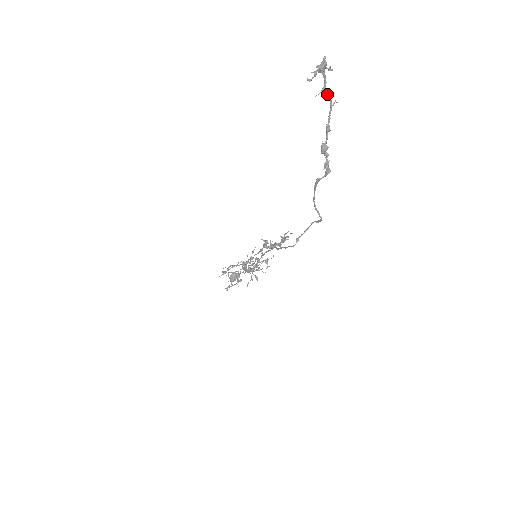
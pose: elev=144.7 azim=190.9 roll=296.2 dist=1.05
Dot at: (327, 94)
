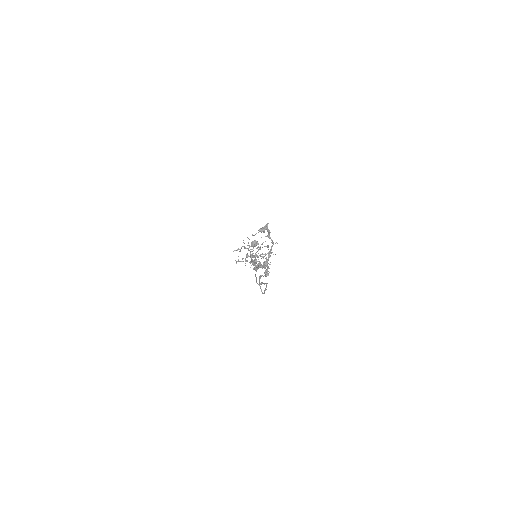
Dot at: (270, 238)
